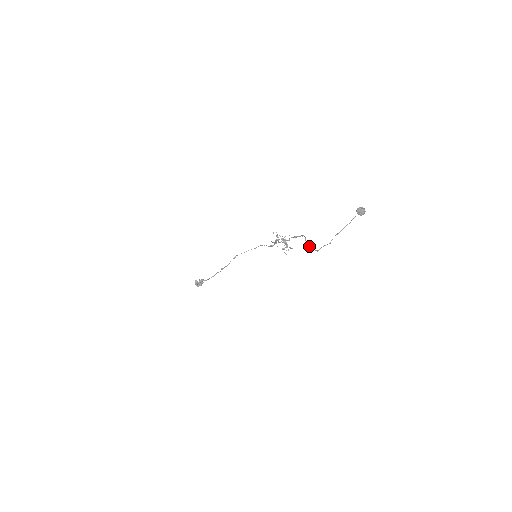
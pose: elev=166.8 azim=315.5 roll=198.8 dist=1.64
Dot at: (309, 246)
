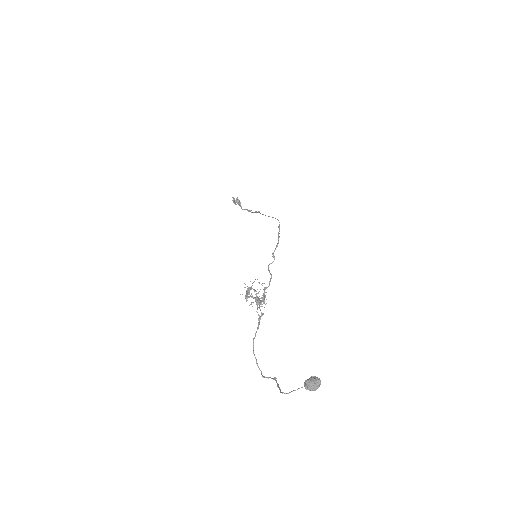
Dot at: occluded
